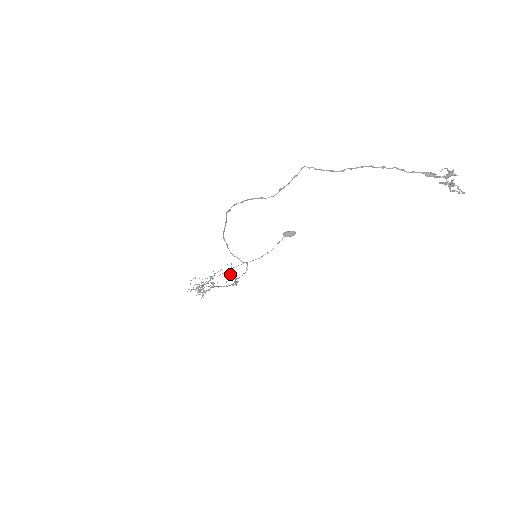
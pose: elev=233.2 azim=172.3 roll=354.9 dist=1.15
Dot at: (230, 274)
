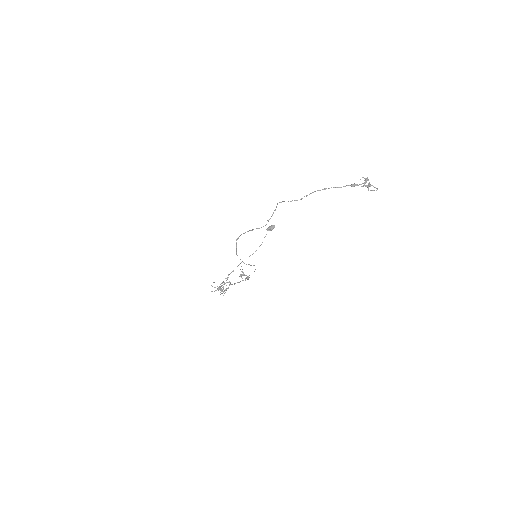
Dot at: (243, 274)
